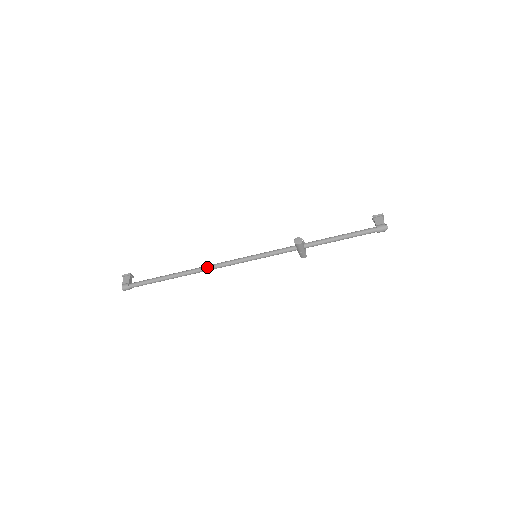
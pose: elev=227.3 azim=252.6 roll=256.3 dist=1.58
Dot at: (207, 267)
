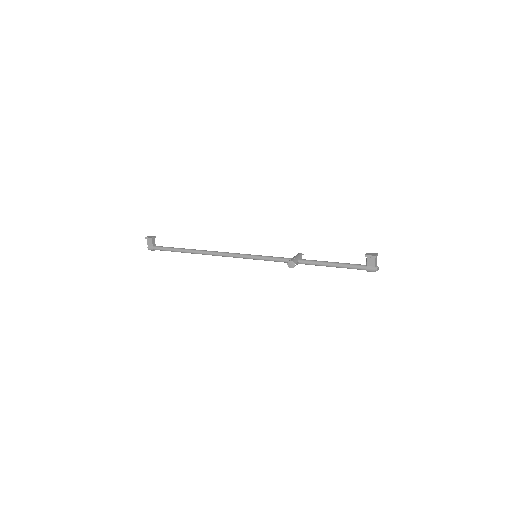
Dot at: (214, 255)
